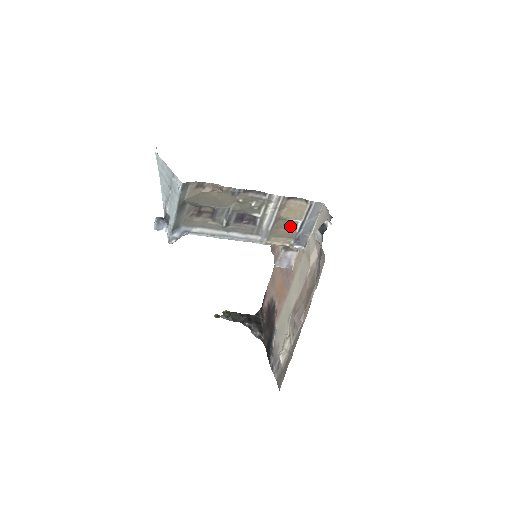
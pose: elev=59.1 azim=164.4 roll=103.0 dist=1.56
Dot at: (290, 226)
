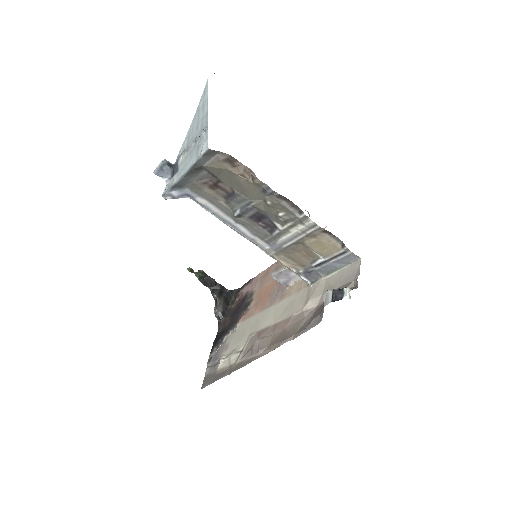
Dot at: (309, 256)
